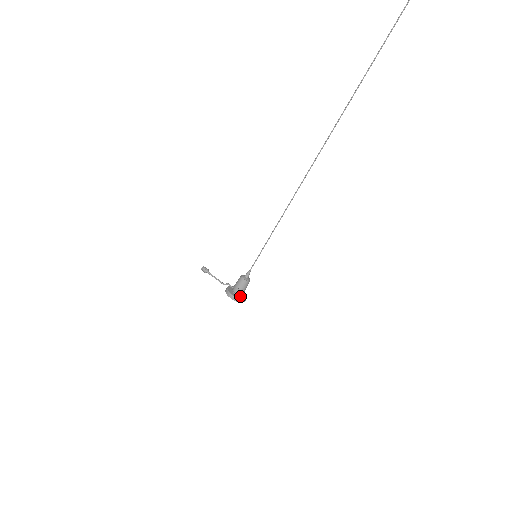
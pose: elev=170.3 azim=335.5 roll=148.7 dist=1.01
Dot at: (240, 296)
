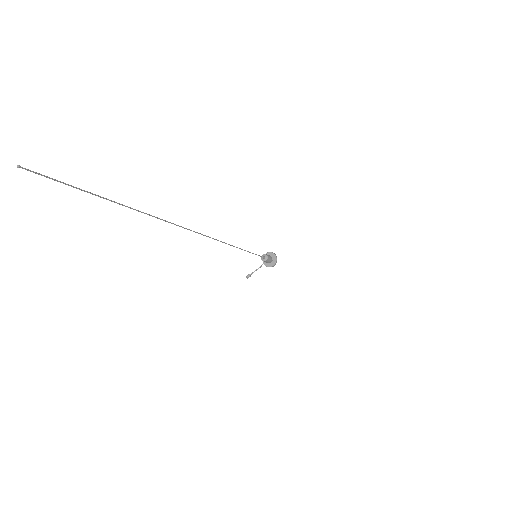
Dot at: (273, 259)
